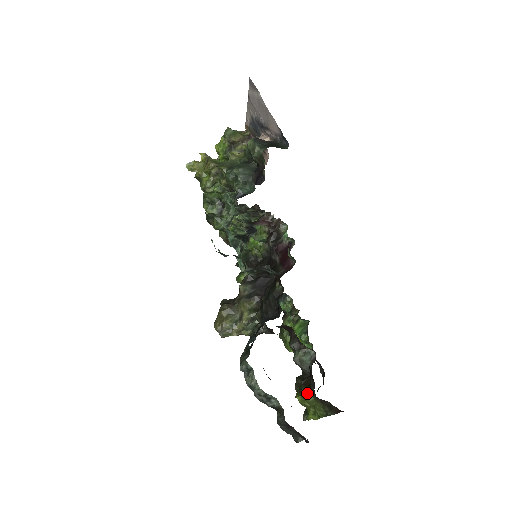
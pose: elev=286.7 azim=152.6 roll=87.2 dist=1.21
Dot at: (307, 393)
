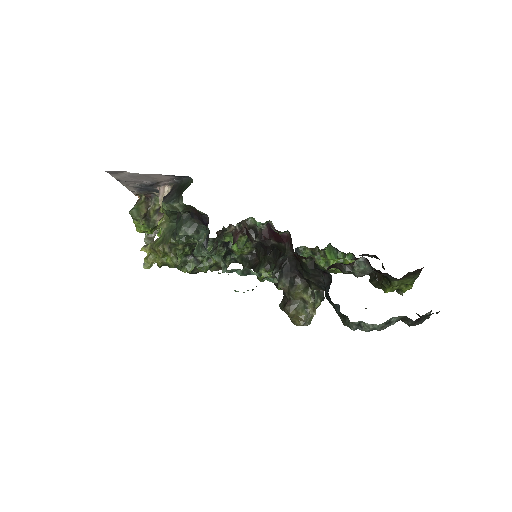
Dot at: (389, 283)
